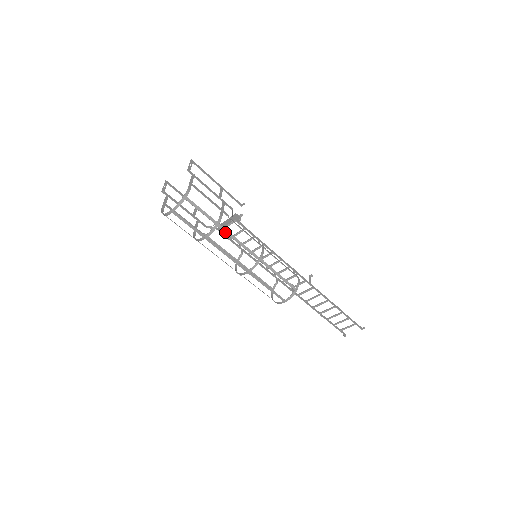
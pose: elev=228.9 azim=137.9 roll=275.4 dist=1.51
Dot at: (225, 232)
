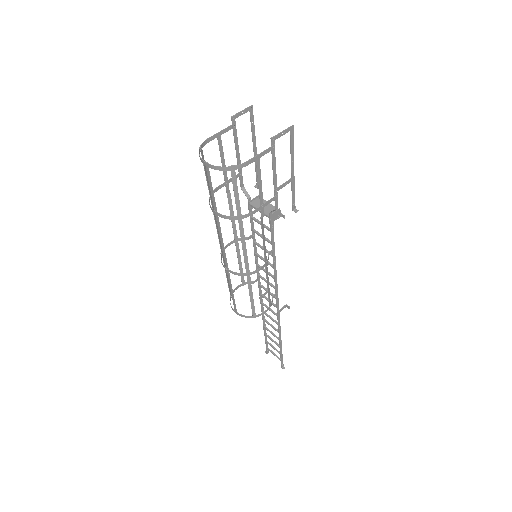
Dot at: (240, 229)
